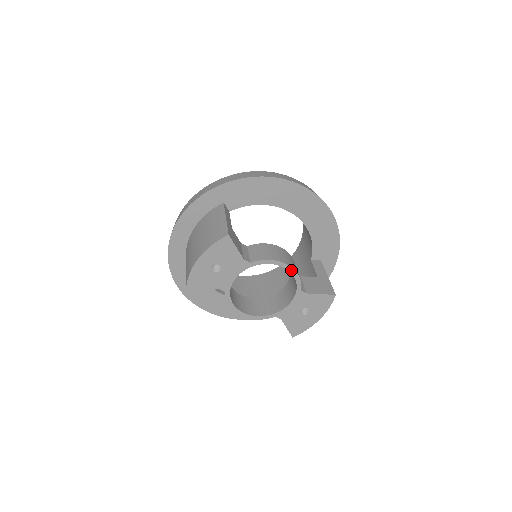
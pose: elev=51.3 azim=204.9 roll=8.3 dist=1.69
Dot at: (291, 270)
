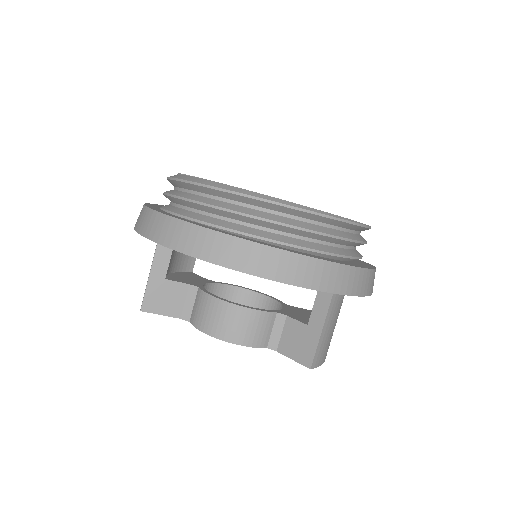
Dot at: (231, 342)
